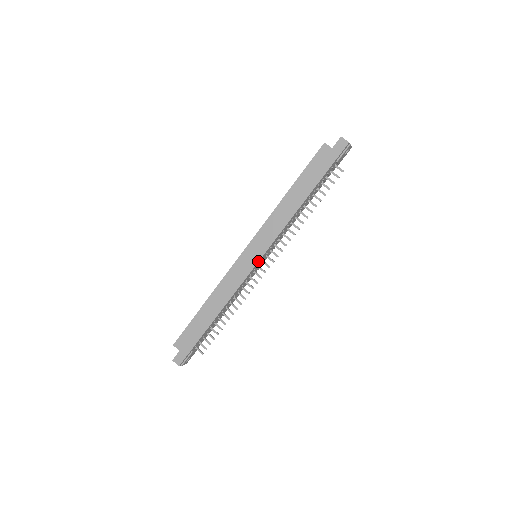
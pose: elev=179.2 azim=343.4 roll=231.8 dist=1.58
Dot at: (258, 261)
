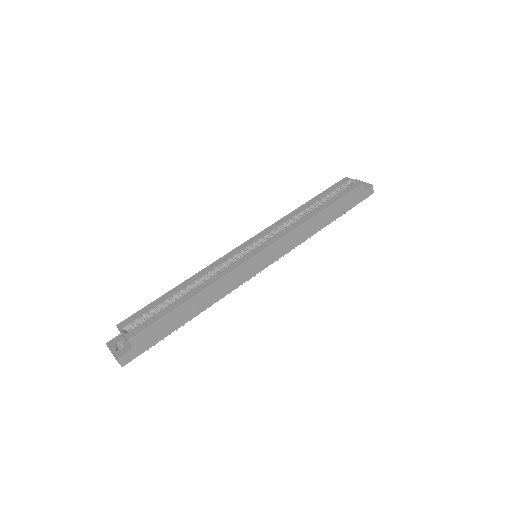
Dot at: occluded
